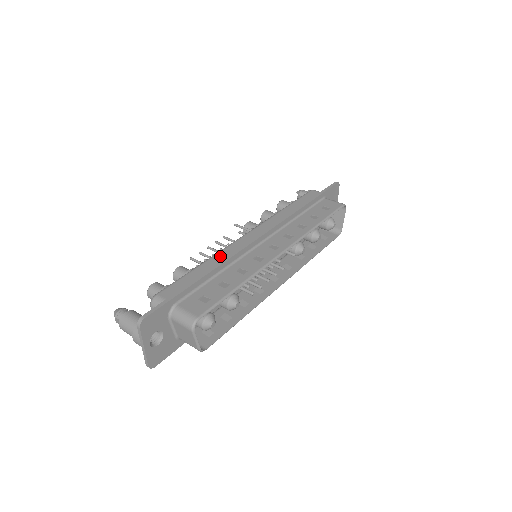
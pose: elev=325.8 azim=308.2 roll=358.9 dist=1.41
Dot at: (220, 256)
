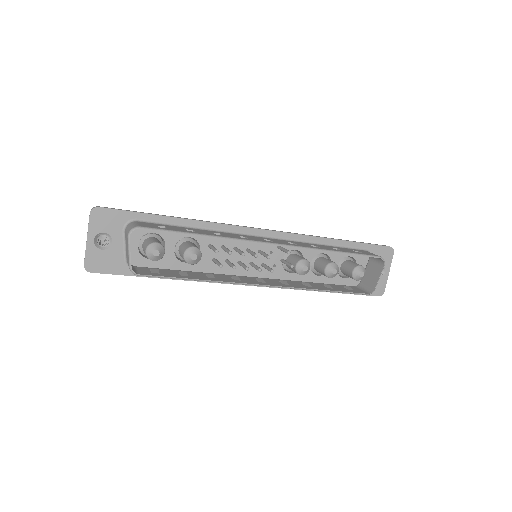
Dot at: occluded
